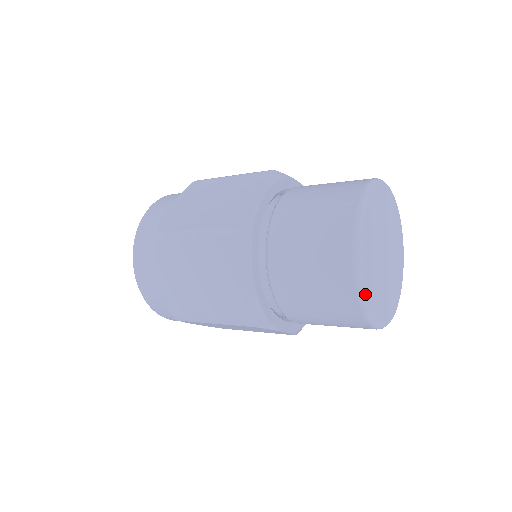
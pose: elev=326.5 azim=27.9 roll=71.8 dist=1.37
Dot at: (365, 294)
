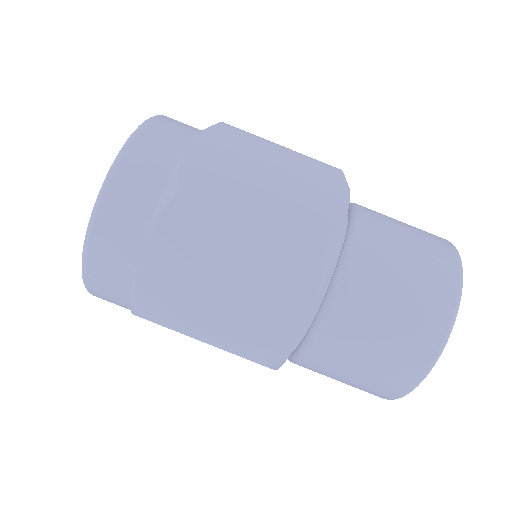
Dot at: occluded
